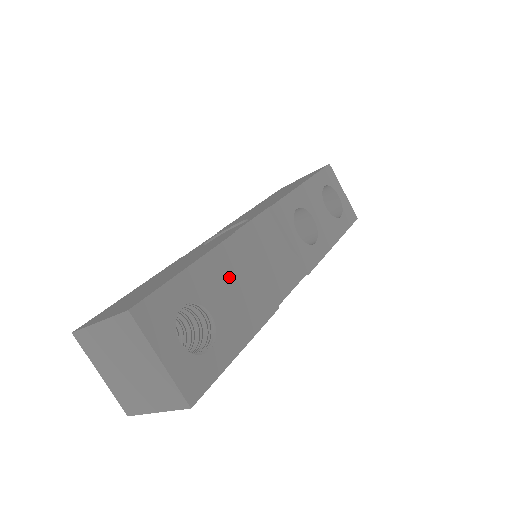
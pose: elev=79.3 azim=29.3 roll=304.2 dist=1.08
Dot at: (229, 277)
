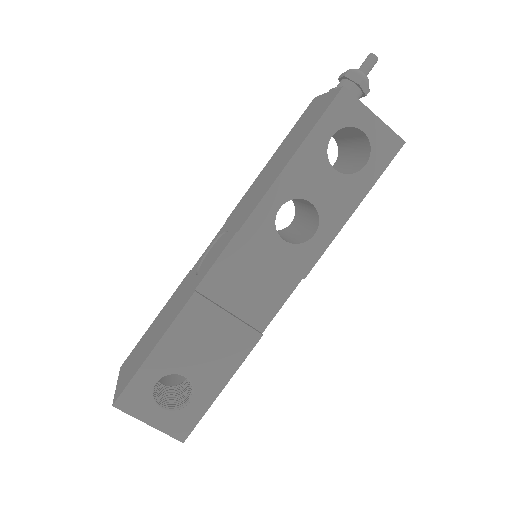
Dot at: (197, 337)
